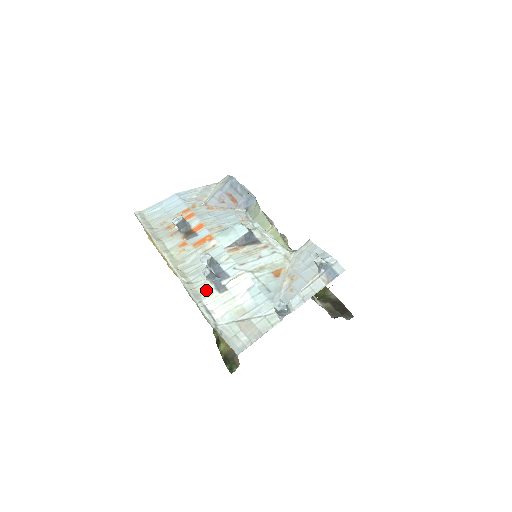
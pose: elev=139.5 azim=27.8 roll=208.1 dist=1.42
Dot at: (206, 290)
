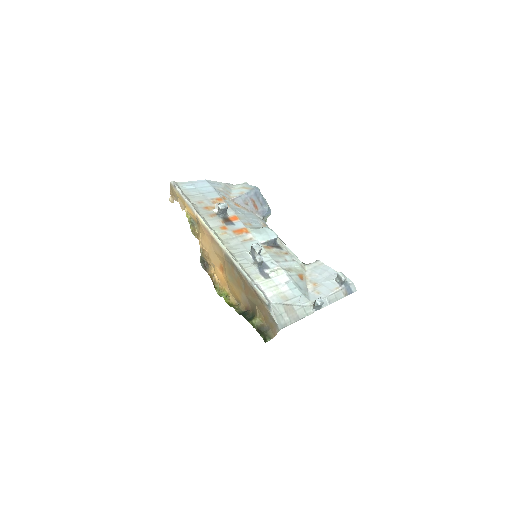
Dot at: (253, 273)
